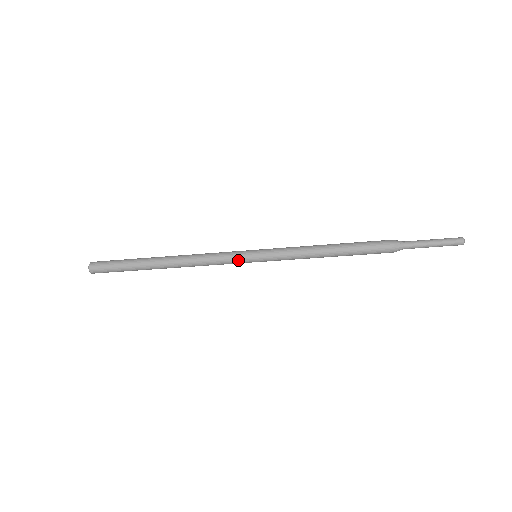
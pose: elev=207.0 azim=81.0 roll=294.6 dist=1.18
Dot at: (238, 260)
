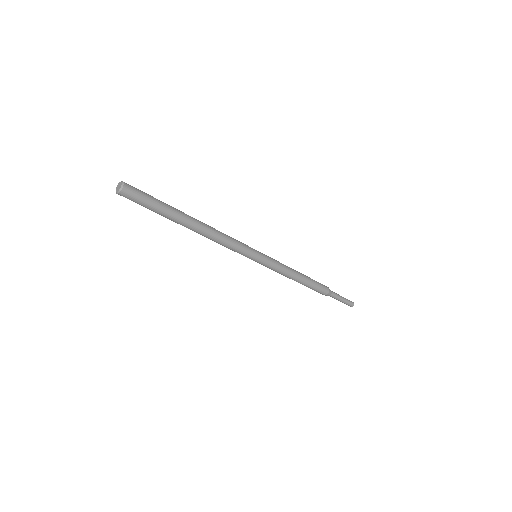
Dot at: (249, 250)
